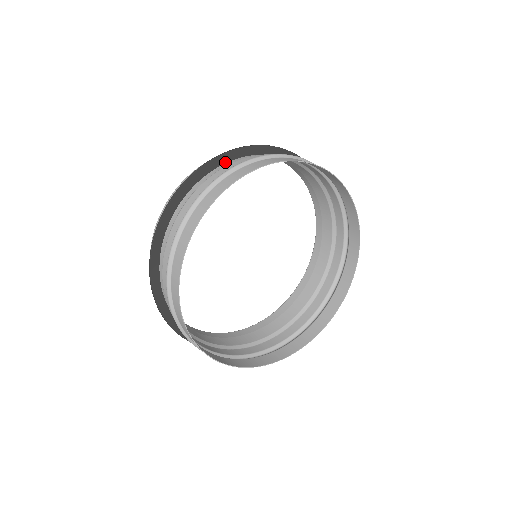
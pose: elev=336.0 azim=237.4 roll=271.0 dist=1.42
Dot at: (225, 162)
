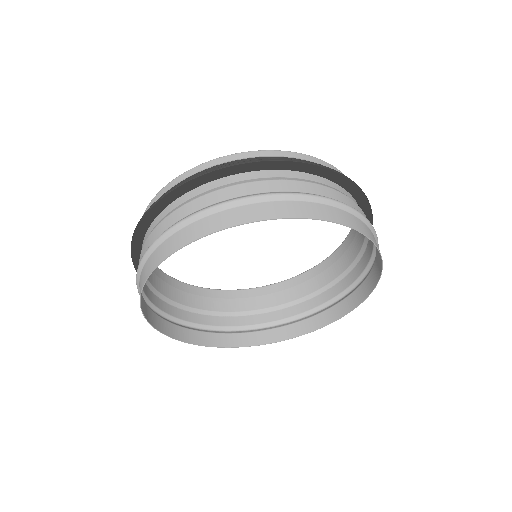
Dot at: (211, 180)
